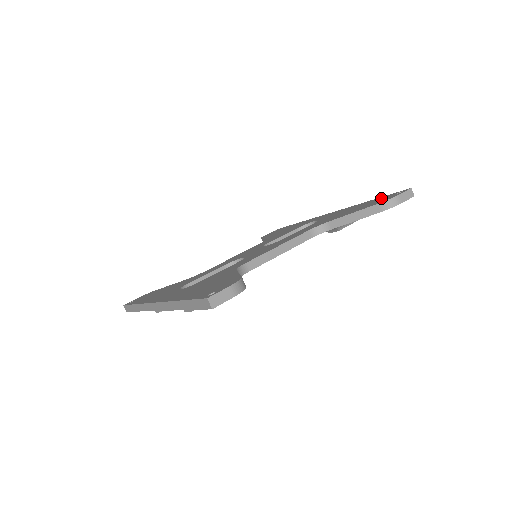
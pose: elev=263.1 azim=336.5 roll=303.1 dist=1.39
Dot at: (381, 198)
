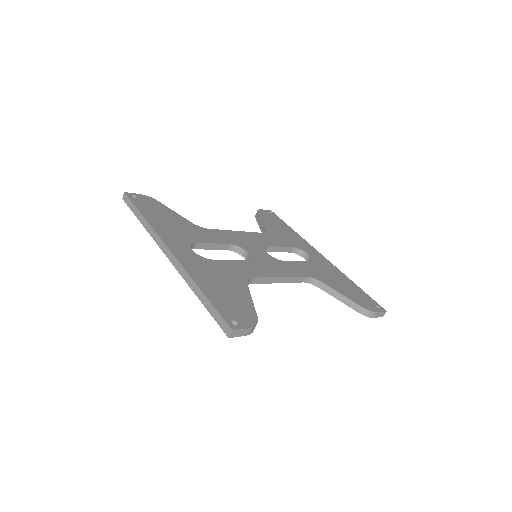
Dot at: (364, 295)
